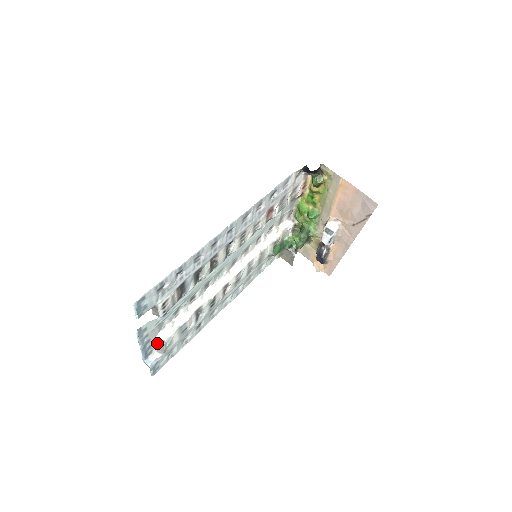
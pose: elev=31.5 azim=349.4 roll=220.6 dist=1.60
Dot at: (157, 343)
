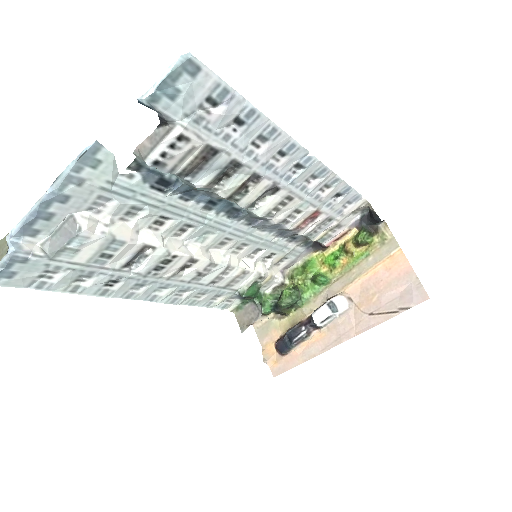
Dot at: (61, 227)
